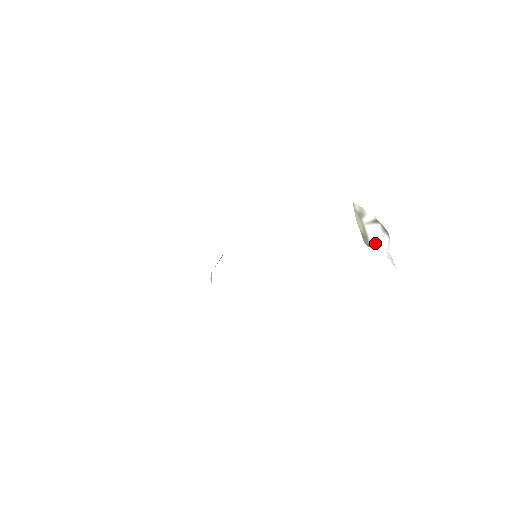
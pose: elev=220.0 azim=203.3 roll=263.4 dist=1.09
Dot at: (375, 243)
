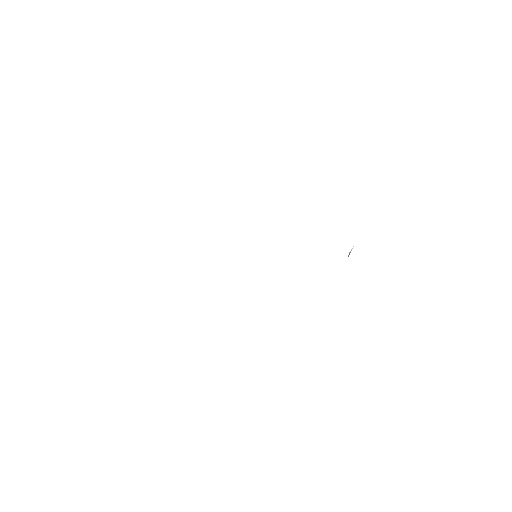
Dot at: occluded
